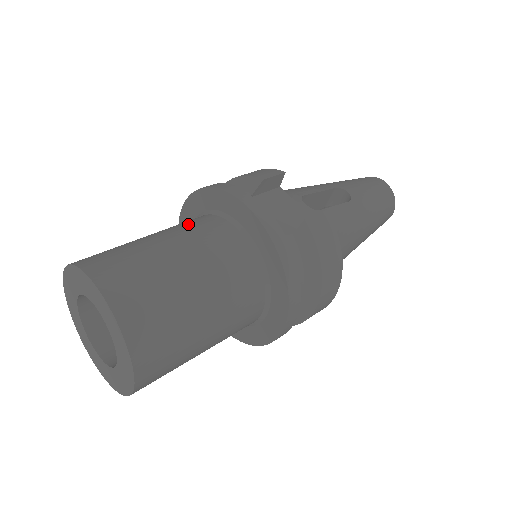
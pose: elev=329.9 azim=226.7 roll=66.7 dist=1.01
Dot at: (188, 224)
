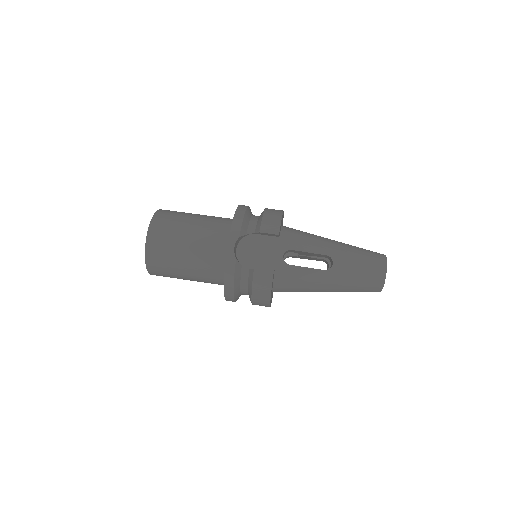
Dot at: (213, 227)
